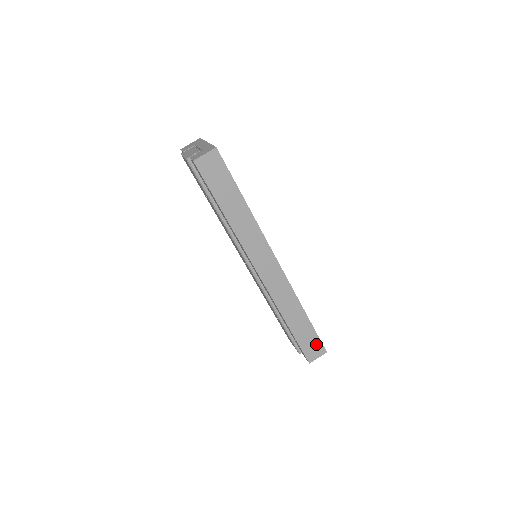
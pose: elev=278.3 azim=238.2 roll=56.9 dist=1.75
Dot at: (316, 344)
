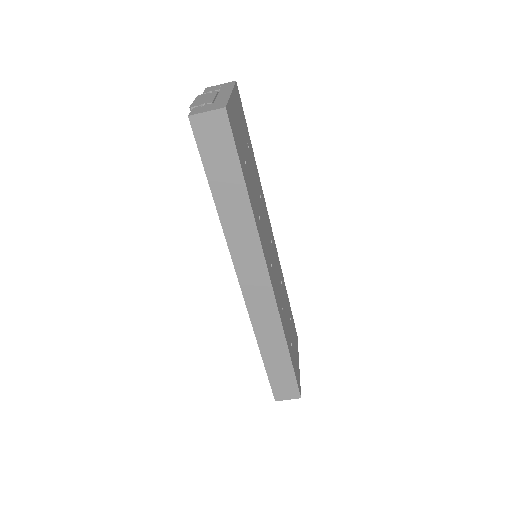
Dot at: (290, 385)
